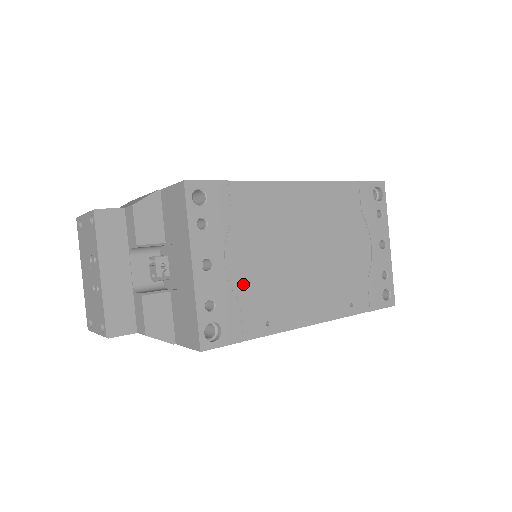
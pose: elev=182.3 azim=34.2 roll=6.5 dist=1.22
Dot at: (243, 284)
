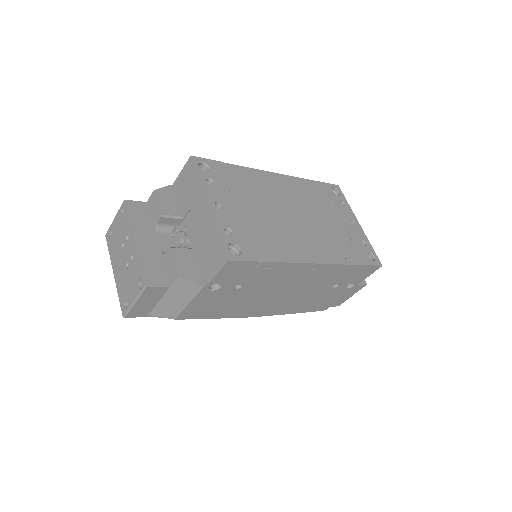
Dot at: (250, 224)
